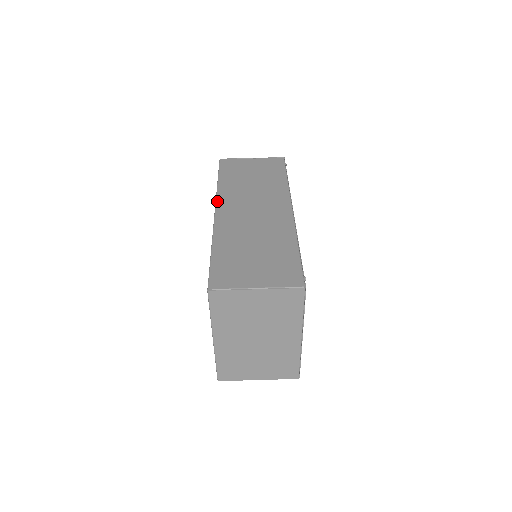
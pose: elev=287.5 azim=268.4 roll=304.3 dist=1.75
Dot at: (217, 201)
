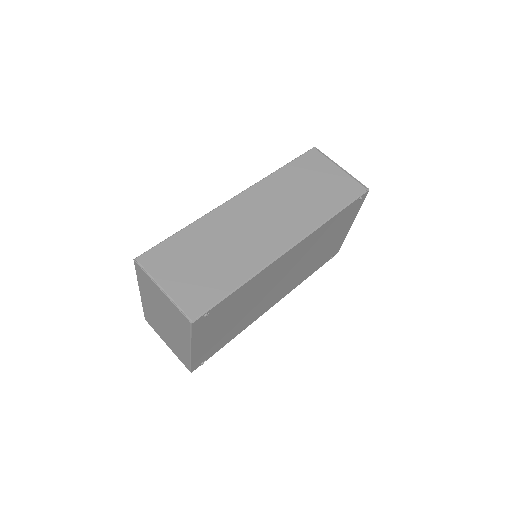
Dot at: (250, 188)
